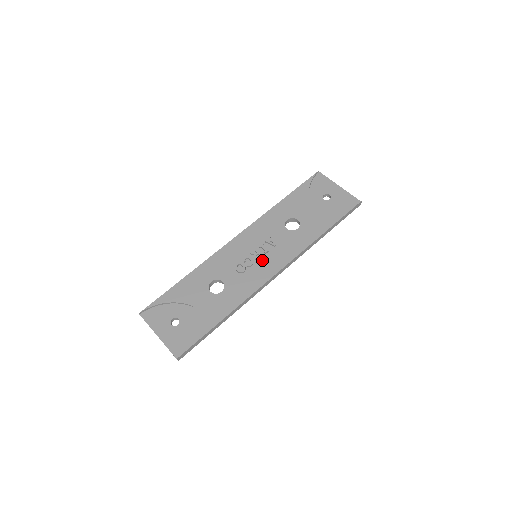
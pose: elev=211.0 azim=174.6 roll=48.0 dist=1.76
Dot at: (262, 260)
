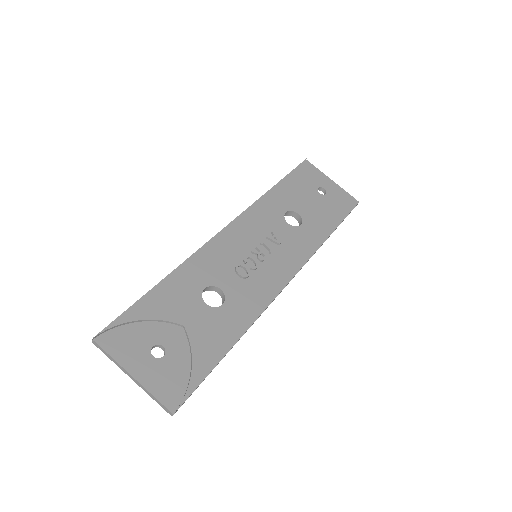
Dot at: (268, 262)
